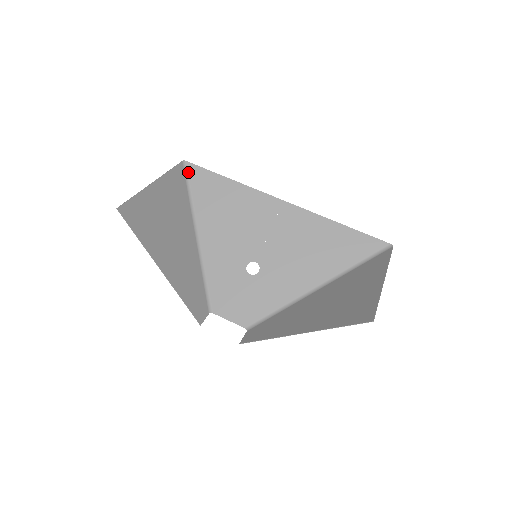
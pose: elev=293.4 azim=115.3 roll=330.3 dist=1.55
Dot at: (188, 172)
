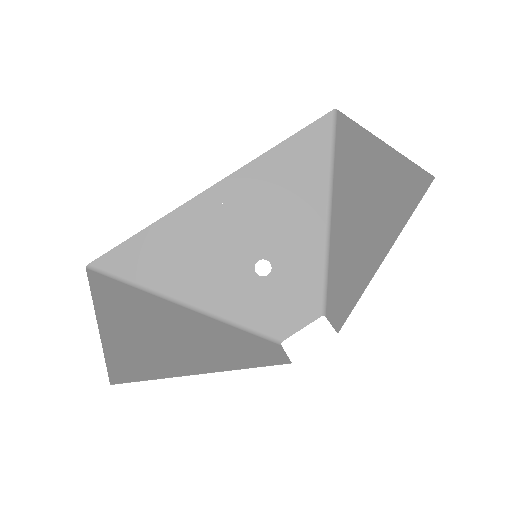
Dot at: (104, 270)
